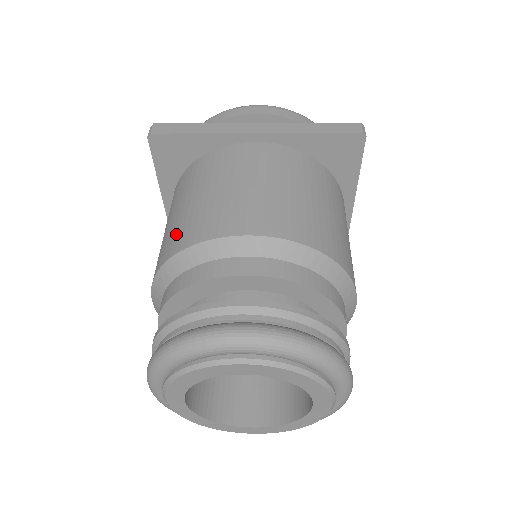
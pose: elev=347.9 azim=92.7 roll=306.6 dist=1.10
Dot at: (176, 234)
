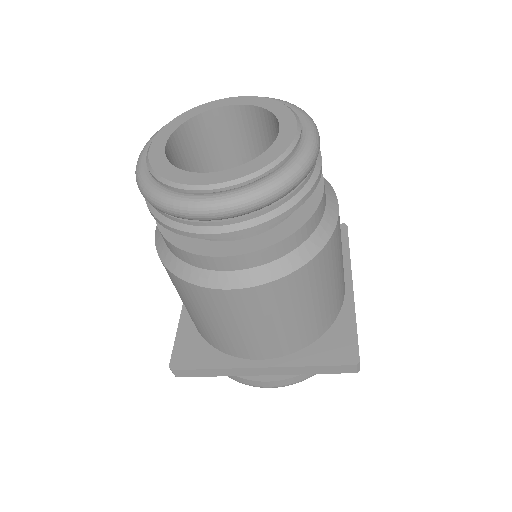
Dot at: occluded
